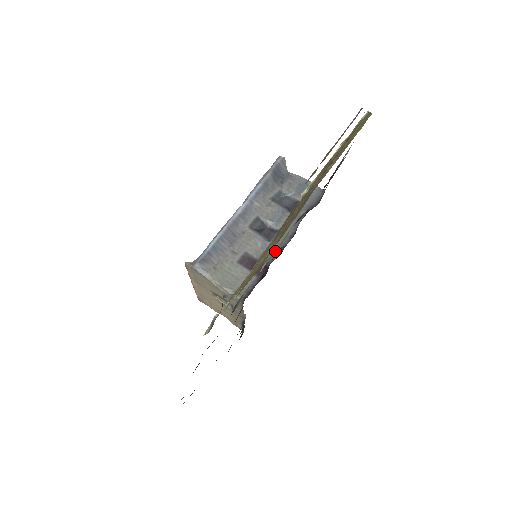
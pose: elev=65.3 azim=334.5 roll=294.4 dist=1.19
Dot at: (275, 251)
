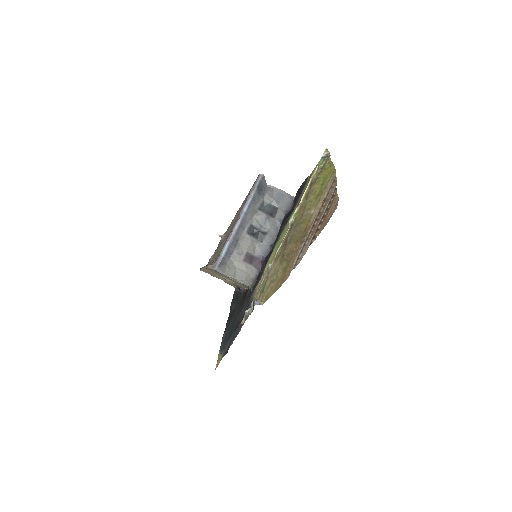
Dot at: (272, 256)
